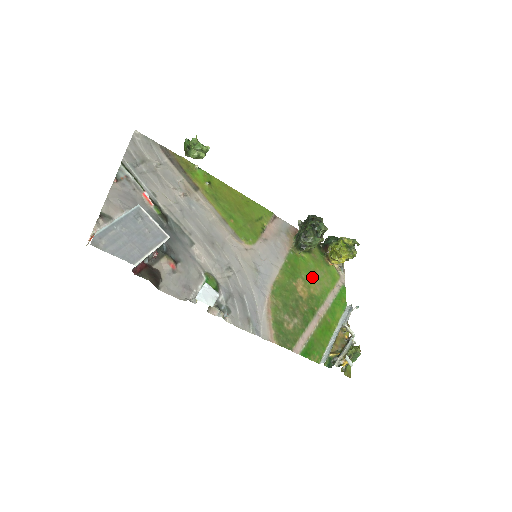
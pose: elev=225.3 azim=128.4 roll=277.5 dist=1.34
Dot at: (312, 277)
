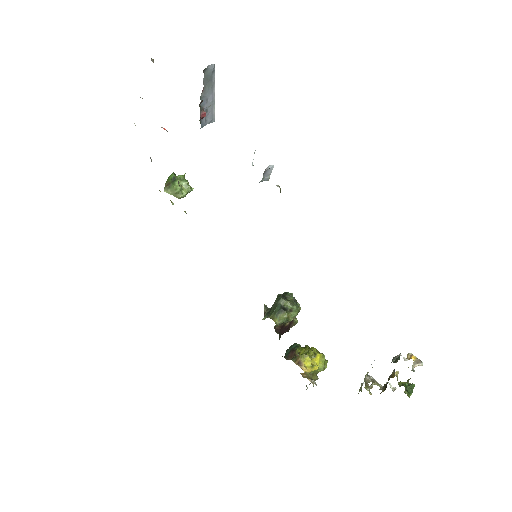
Dot at: occluded
